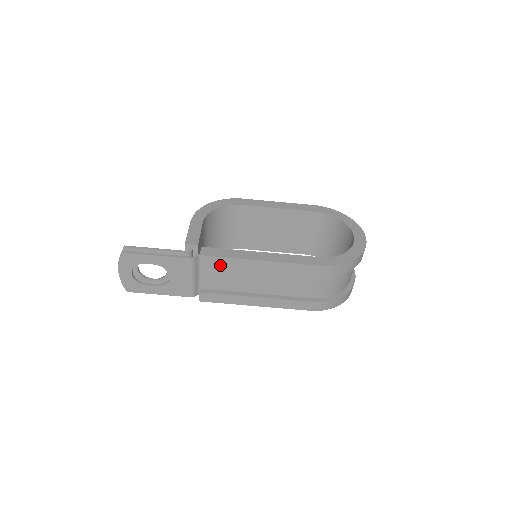
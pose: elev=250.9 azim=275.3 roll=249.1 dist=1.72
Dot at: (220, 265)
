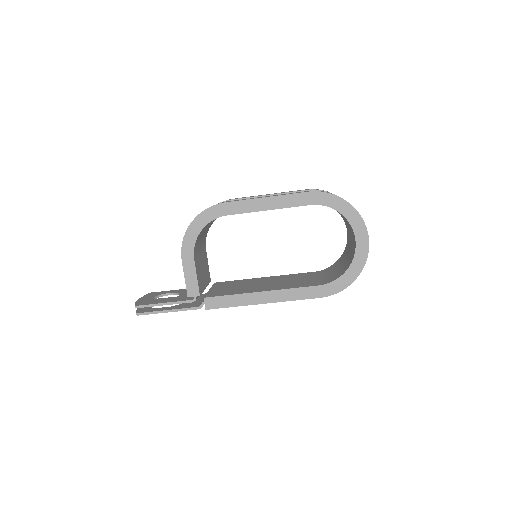
Dot at: occluded
